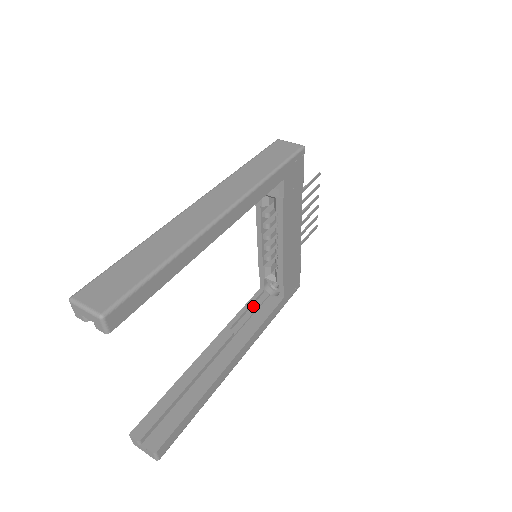
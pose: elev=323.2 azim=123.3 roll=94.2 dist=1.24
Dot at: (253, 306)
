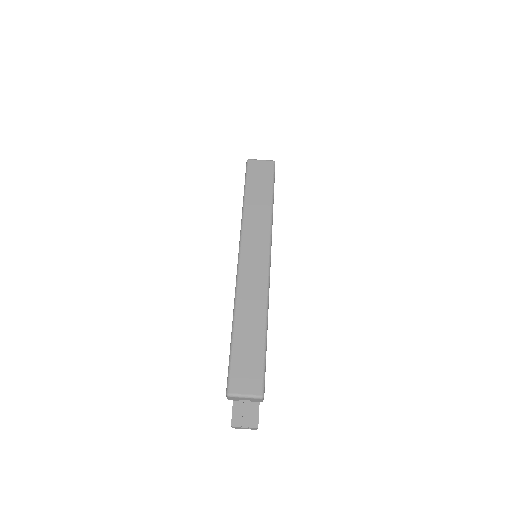
Dot at: occluded
